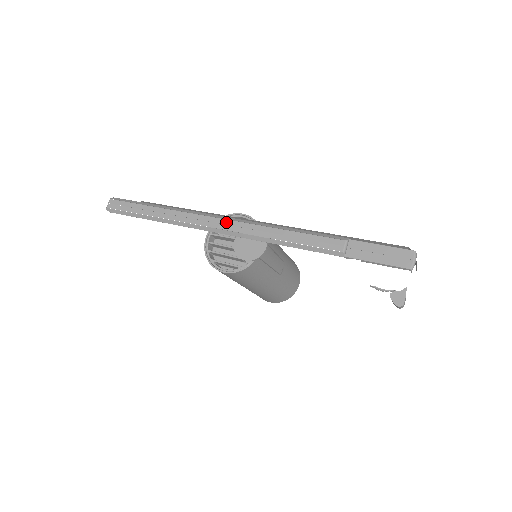
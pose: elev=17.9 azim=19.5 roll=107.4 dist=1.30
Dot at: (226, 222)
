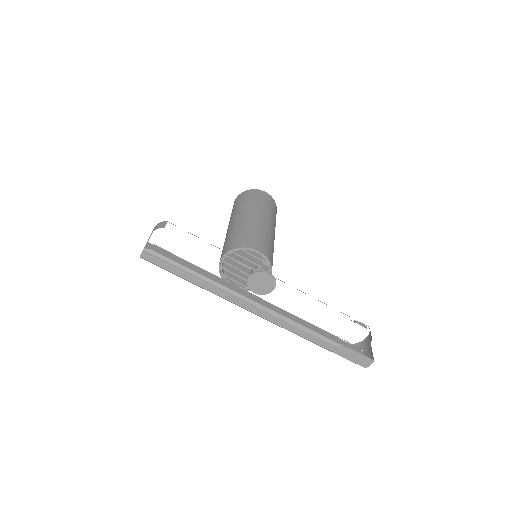
Dot at: (256, 309)
